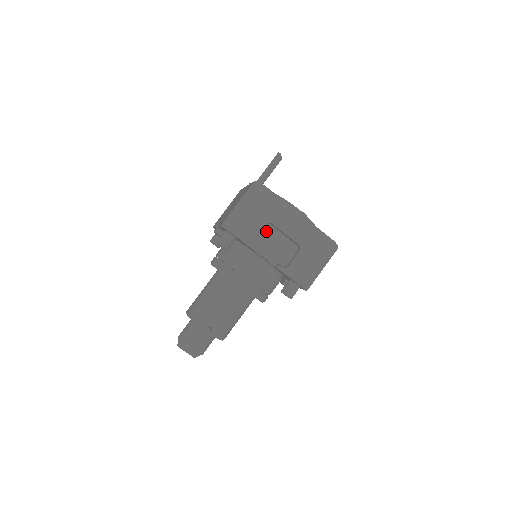
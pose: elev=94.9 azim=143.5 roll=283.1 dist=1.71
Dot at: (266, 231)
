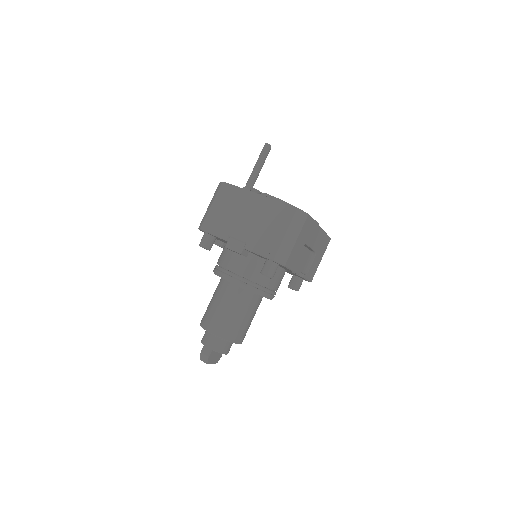
Dot at: occluded
